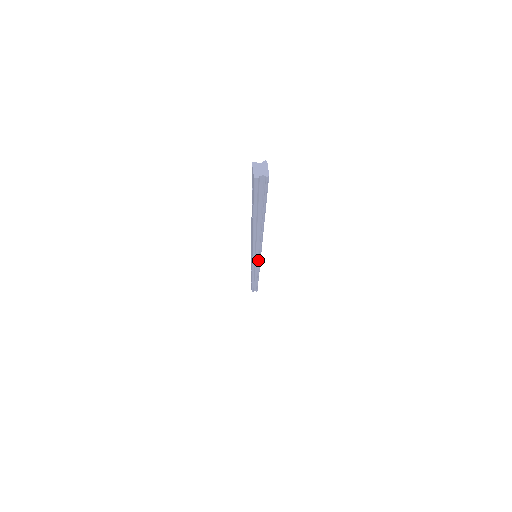
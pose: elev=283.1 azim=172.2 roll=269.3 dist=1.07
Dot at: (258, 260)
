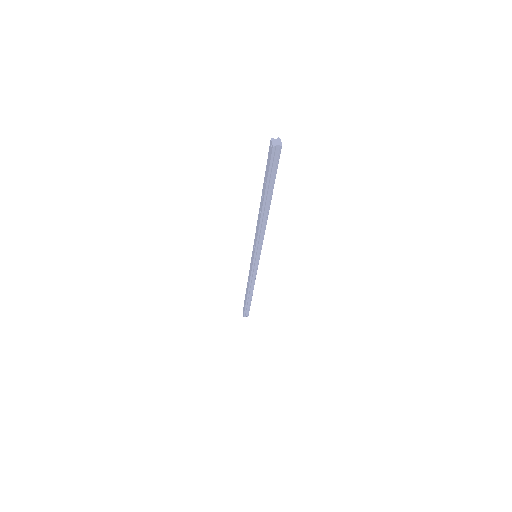
Dot at: (258, 259)
